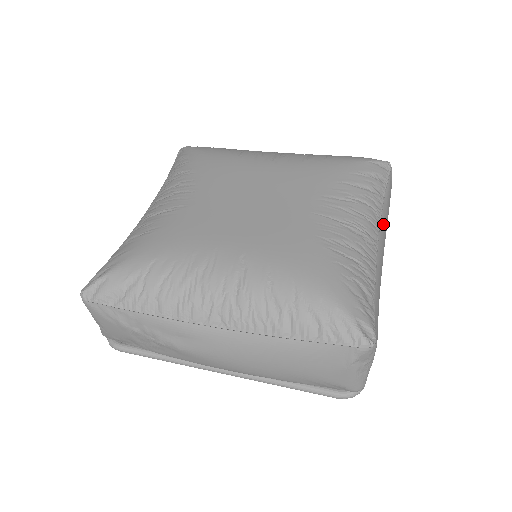
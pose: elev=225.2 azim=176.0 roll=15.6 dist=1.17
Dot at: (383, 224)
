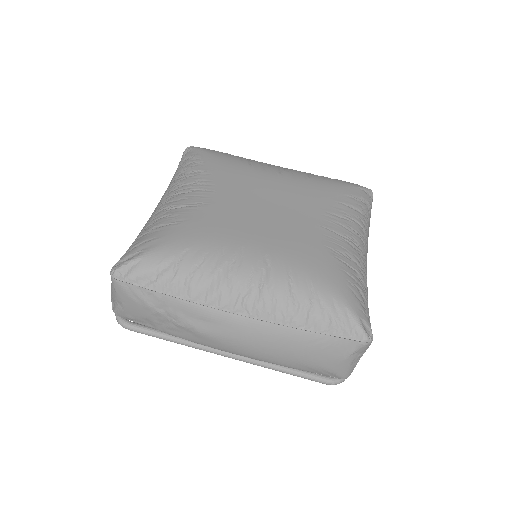
Dot at: occluded
